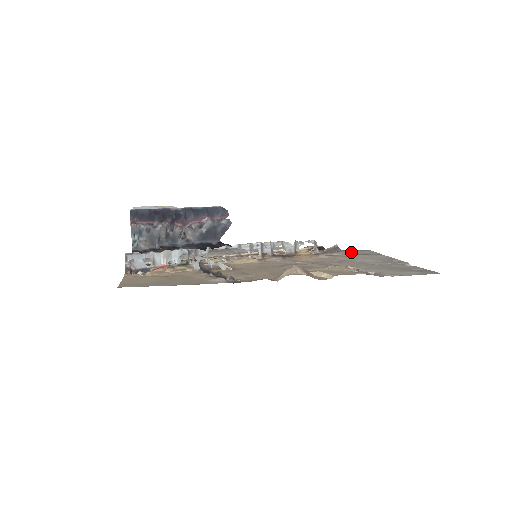
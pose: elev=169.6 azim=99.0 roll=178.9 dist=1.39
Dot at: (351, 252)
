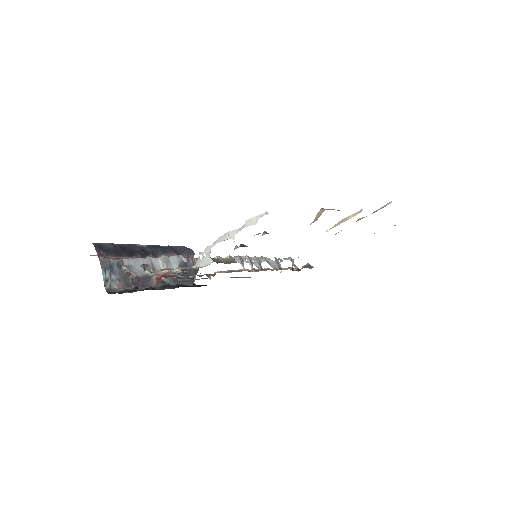
Dot at: occluded
